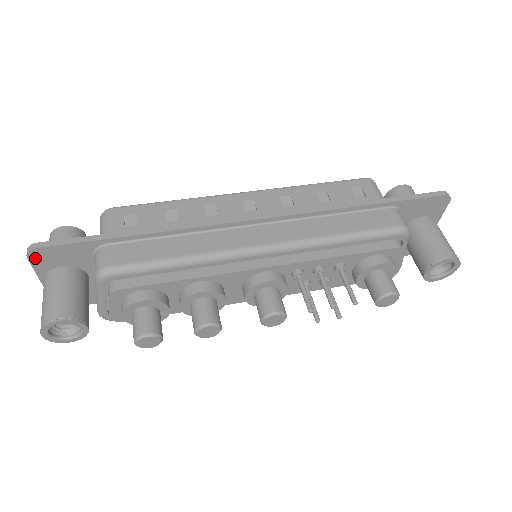
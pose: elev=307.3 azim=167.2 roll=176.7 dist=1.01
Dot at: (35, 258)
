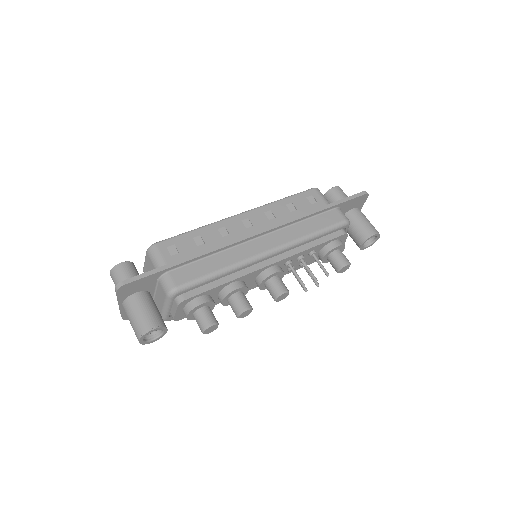
Dot at: (121, 291)
